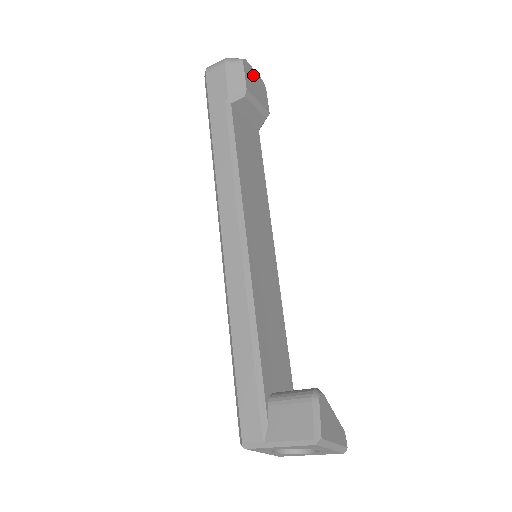
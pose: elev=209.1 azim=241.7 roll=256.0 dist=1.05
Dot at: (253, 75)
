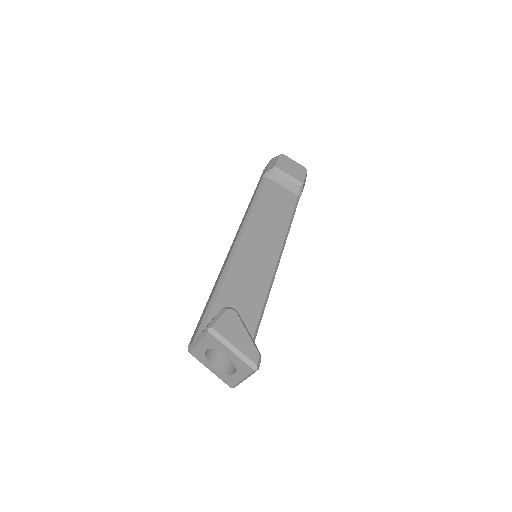
Dot at: (291, 163)
